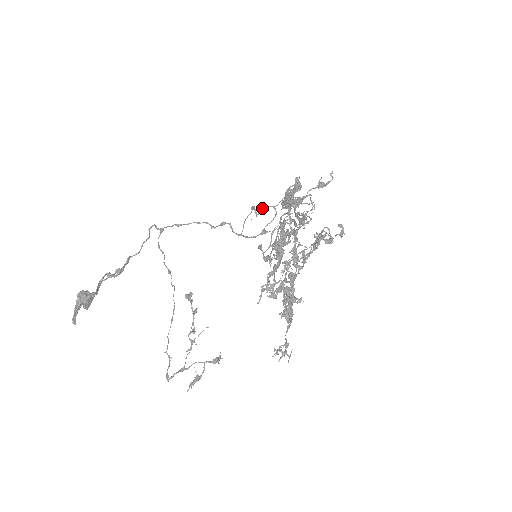
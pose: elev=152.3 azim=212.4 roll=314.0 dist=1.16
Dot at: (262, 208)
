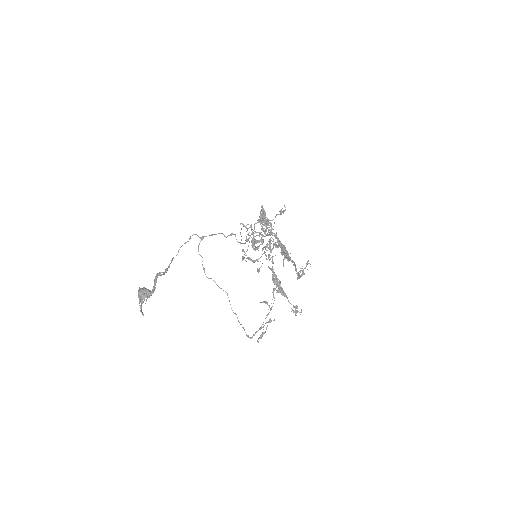
Dot at: occluded
